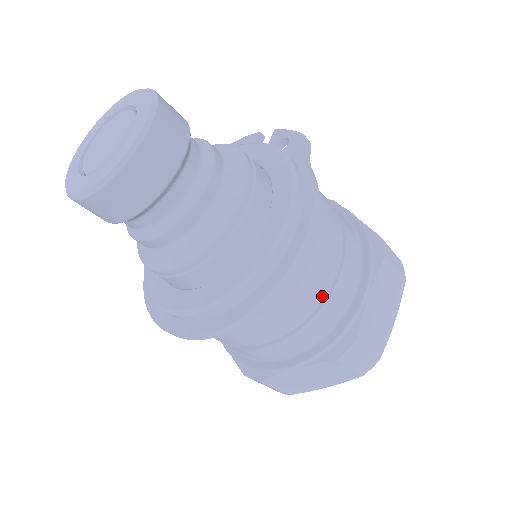
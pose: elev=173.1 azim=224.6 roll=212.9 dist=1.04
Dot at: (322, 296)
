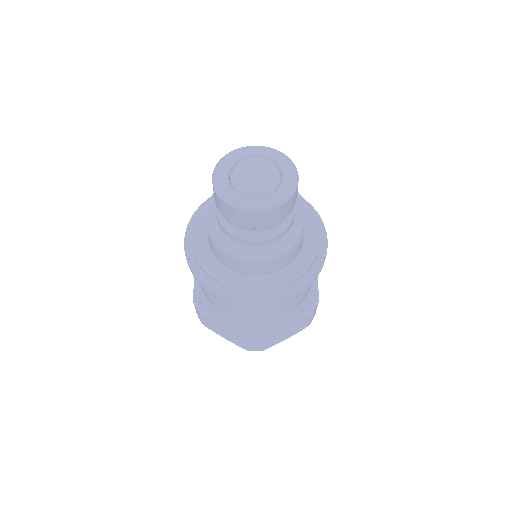
Dot at: occluded
